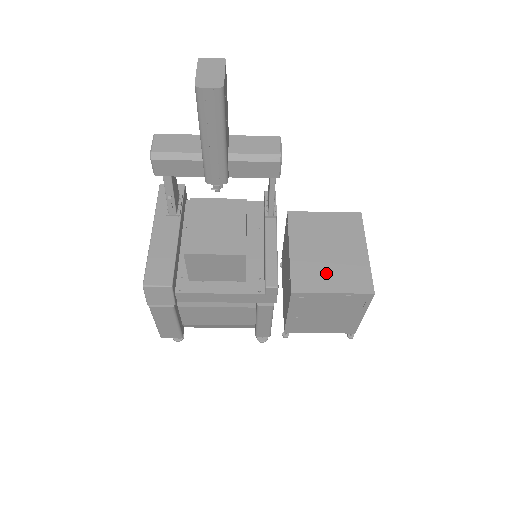
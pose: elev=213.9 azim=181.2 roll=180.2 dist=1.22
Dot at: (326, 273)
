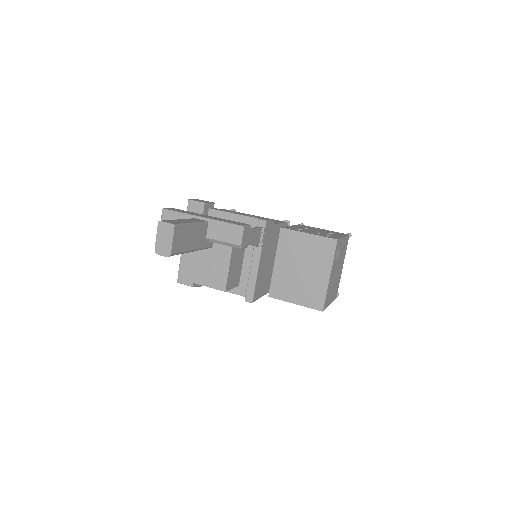
Dot at: (294, 288)
